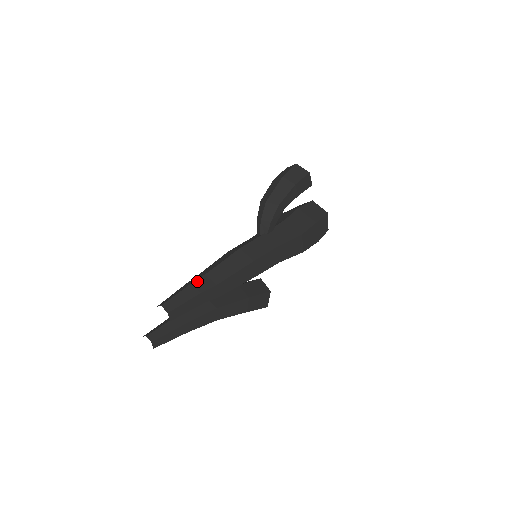
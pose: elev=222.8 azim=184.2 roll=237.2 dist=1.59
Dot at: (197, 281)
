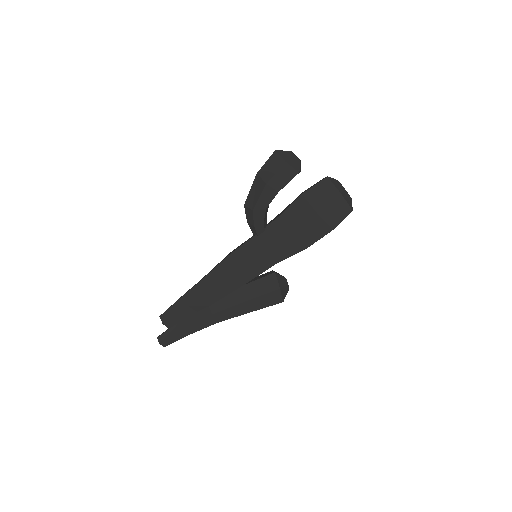
Dot at: (187, 293)
